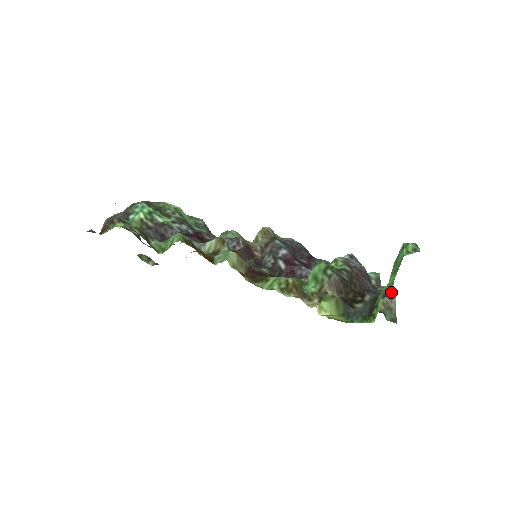
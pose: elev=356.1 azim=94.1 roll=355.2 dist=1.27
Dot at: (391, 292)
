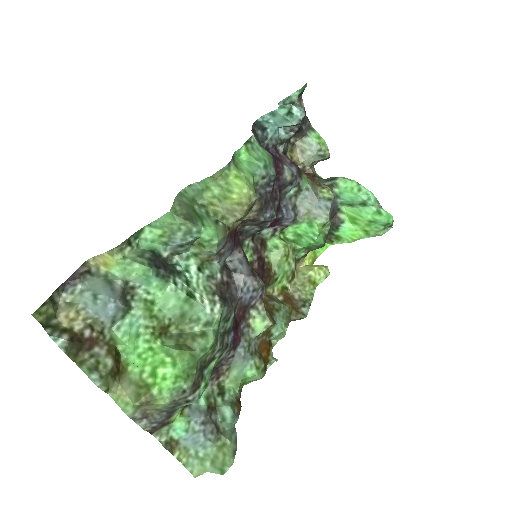
Dot at: (343, 206)
